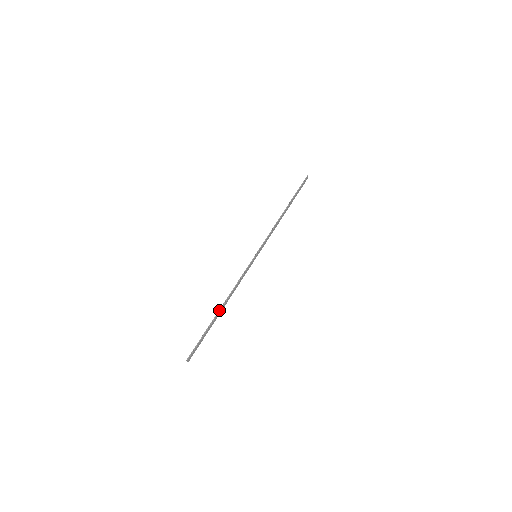
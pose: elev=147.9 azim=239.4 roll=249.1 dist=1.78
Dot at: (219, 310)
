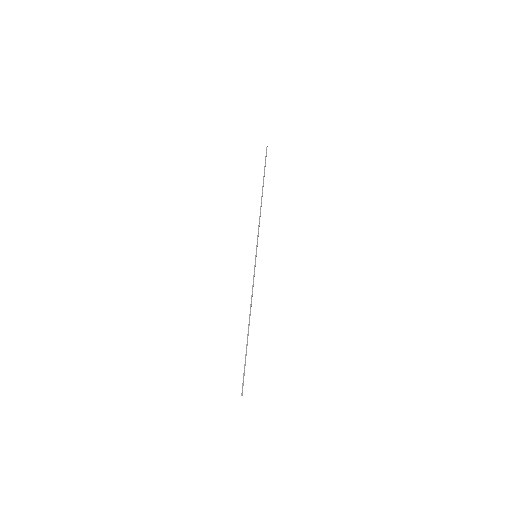
Dot at: (248, 329)
